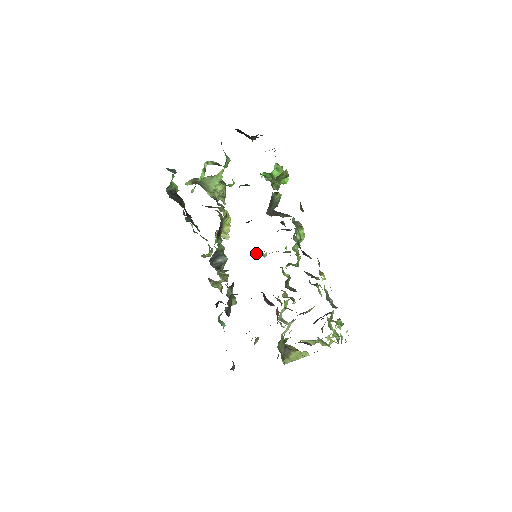
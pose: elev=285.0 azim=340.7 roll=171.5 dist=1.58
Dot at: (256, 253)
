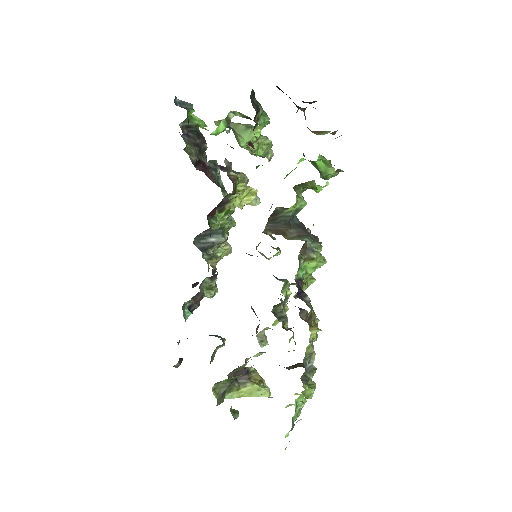
Dot at: occluded
